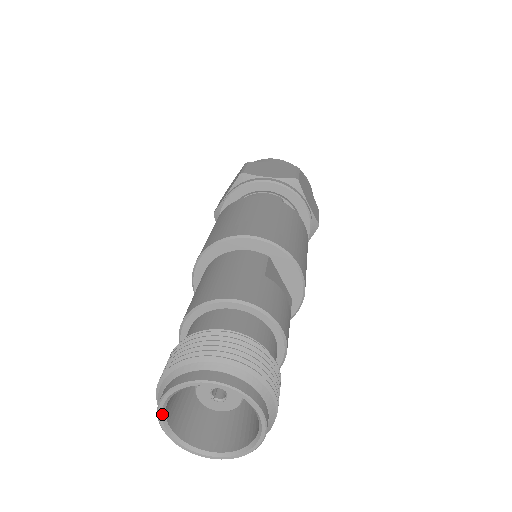
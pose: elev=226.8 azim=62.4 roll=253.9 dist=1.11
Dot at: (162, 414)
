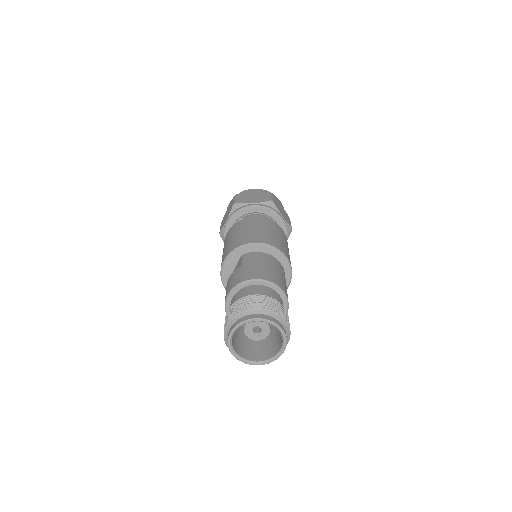
Dot at: (243, 324)
